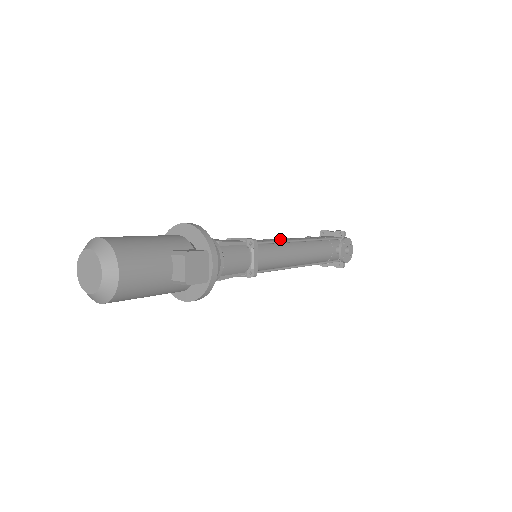
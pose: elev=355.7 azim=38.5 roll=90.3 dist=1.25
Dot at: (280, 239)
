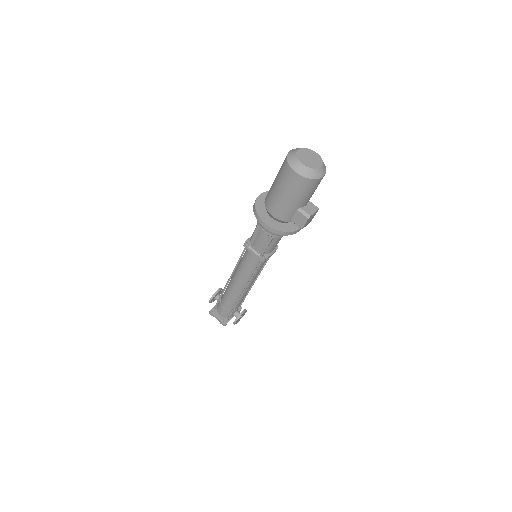
Dot at: occluded
